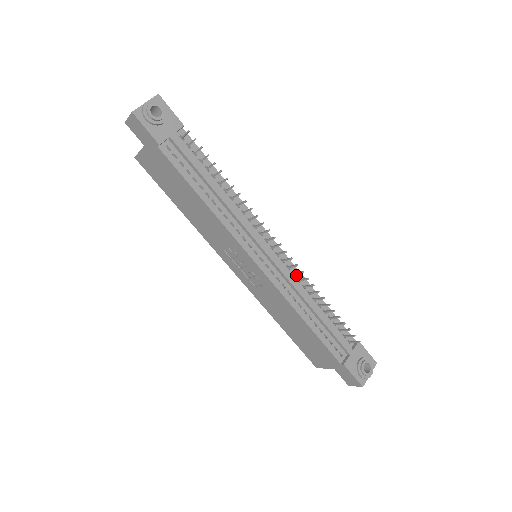
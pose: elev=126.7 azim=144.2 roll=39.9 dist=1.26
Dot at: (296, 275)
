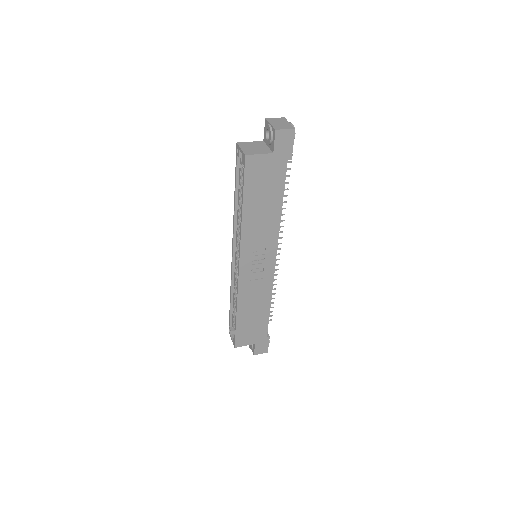
Dot at: occluded
